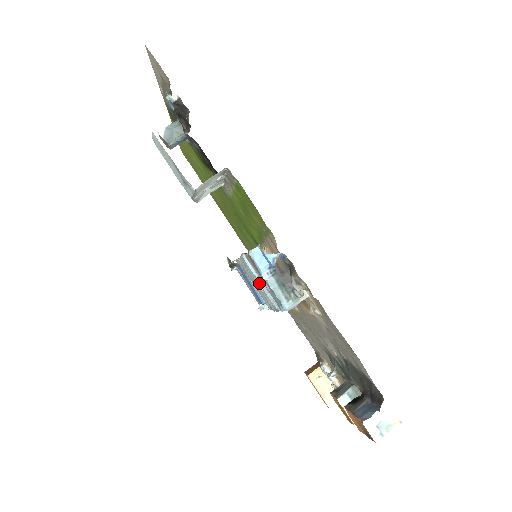
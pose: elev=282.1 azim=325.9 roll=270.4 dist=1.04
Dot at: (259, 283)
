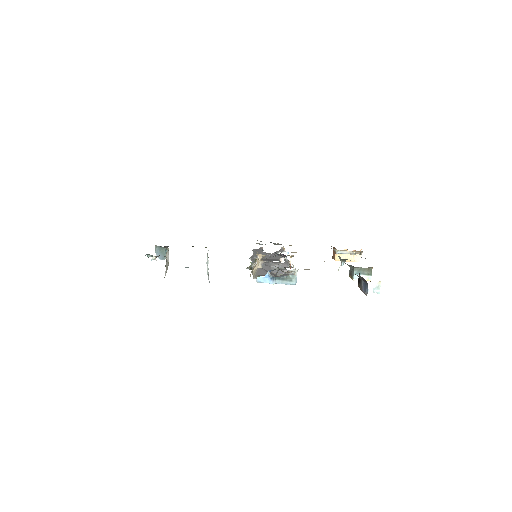
Dot at: occluded
